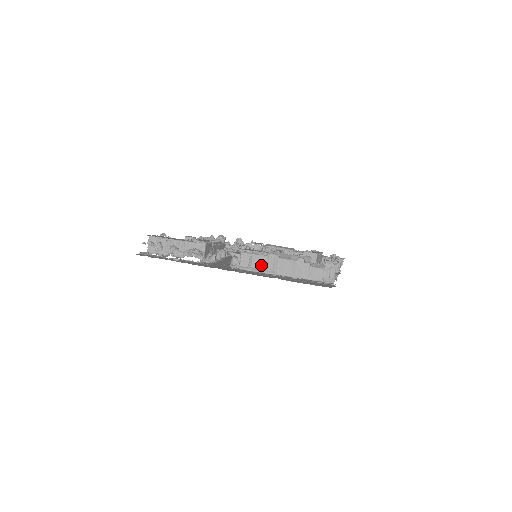
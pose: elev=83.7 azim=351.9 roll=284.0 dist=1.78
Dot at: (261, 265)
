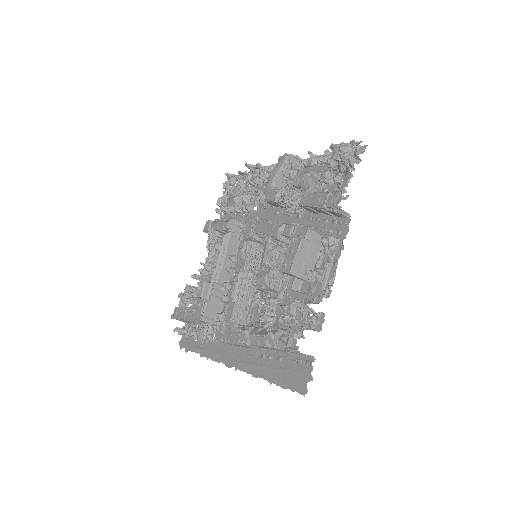
Dot at: (246, 347)
